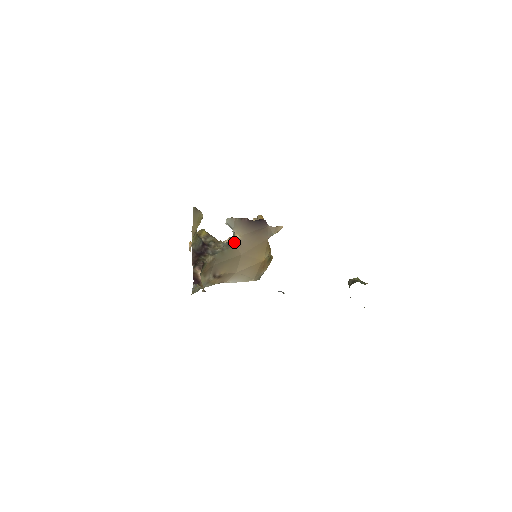
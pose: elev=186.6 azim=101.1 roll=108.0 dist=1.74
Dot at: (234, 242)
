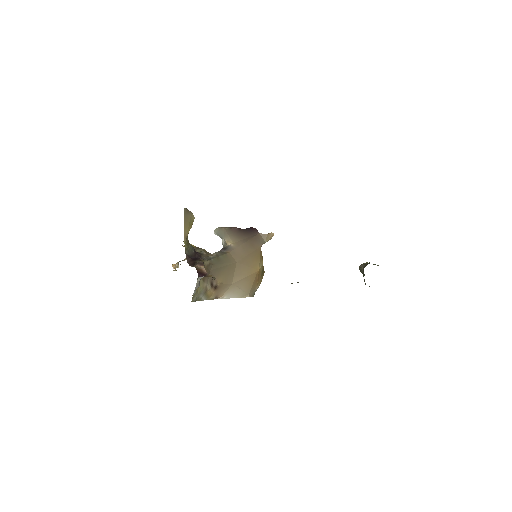
Dot at: (227, 249)
